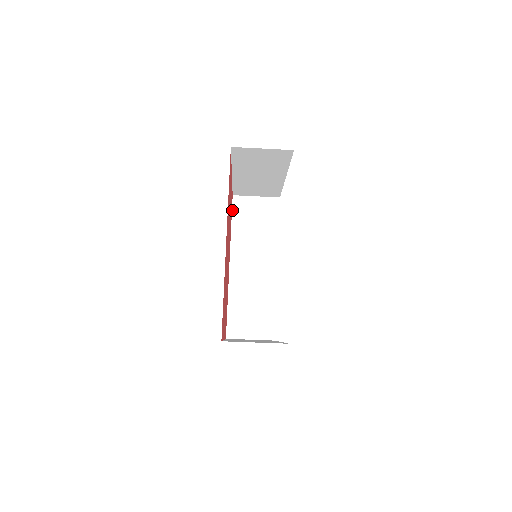
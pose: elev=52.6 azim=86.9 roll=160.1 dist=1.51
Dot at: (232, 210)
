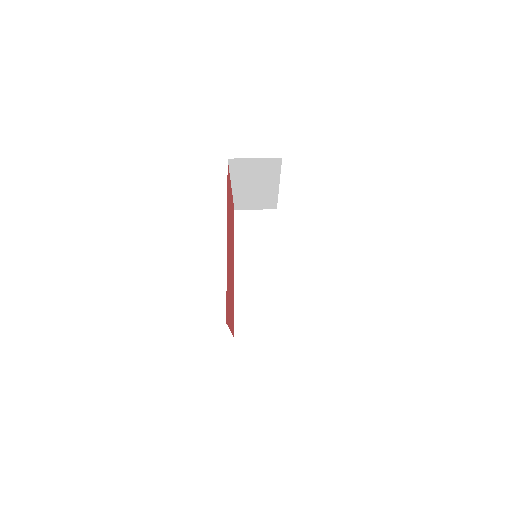
Dot at: (234, 223)
